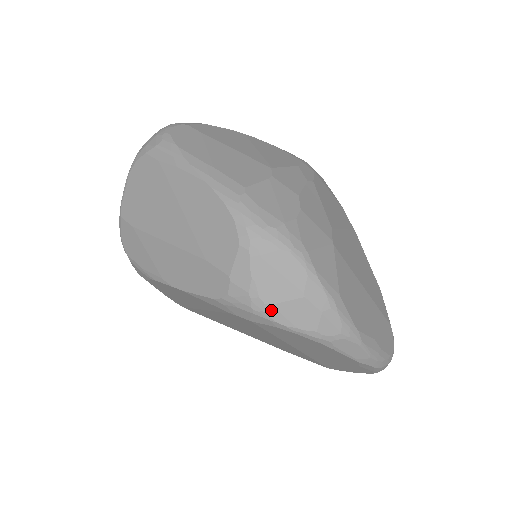
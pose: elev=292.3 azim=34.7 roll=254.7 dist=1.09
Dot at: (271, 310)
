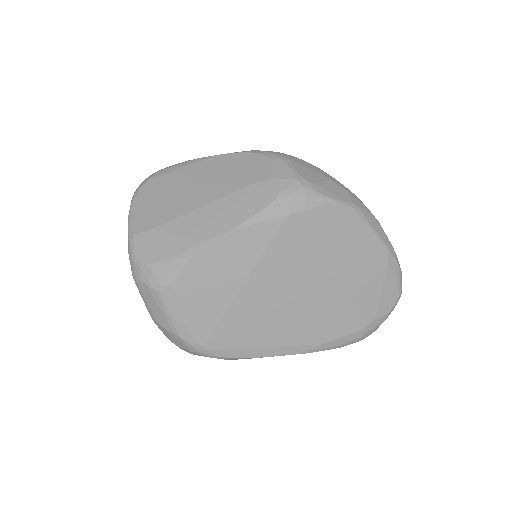
Dot at: (317, 187)
